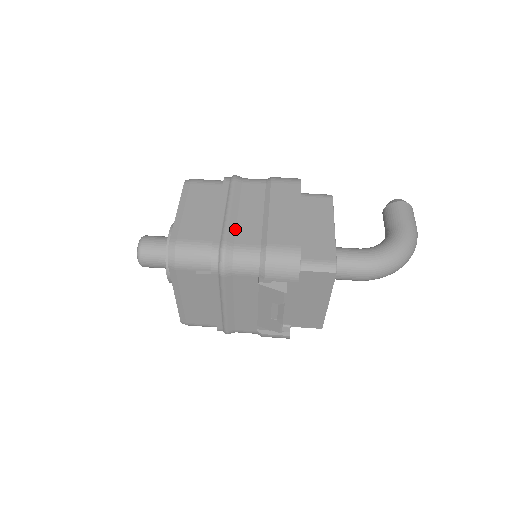
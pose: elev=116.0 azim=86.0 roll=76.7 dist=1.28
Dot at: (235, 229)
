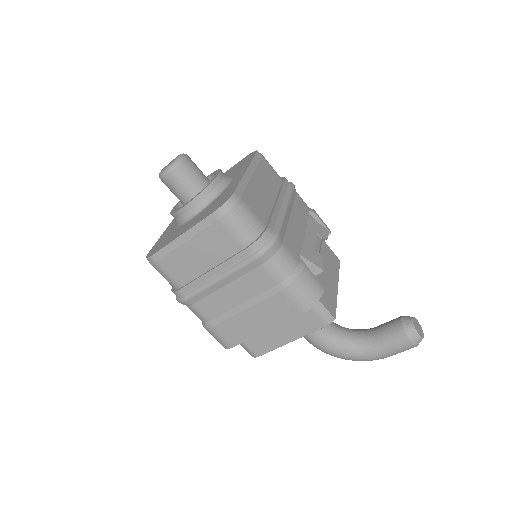
Dot at: (206, 296)
